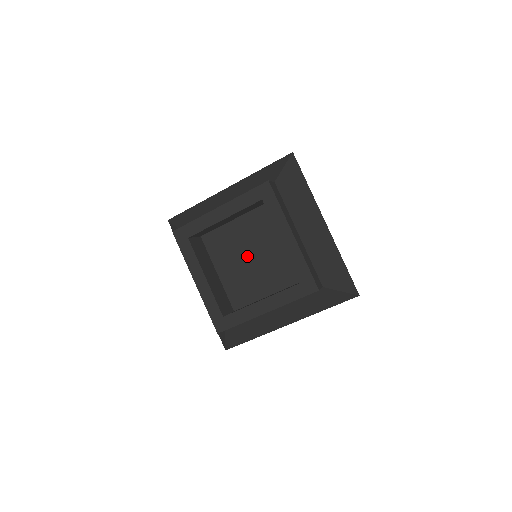
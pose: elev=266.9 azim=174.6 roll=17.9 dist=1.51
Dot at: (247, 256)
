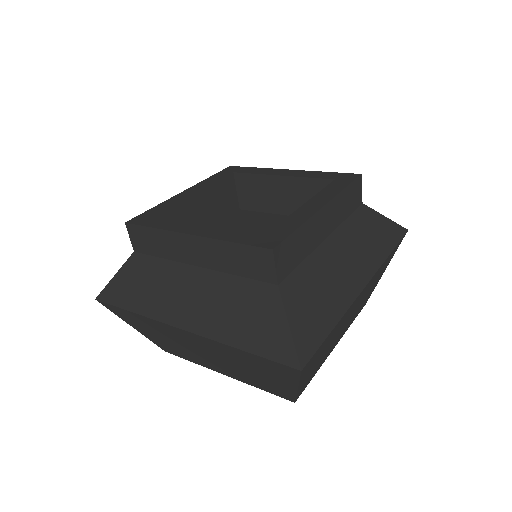
Dot at: occluded
